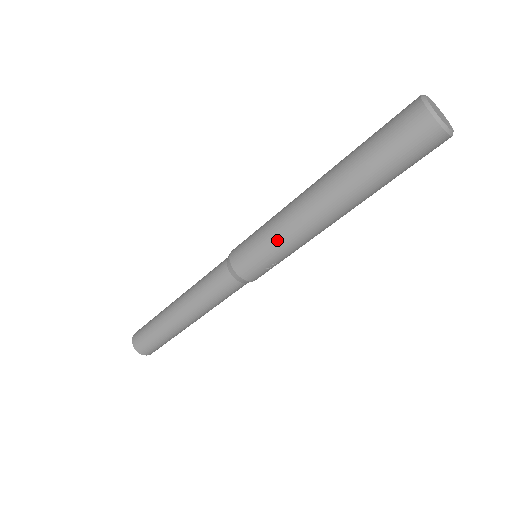
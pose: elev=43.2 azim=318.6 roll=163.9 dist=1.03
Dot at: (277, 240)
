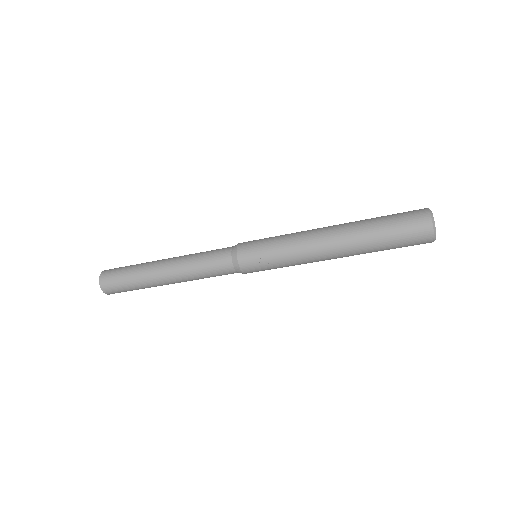
Dot at: (284, 243)
